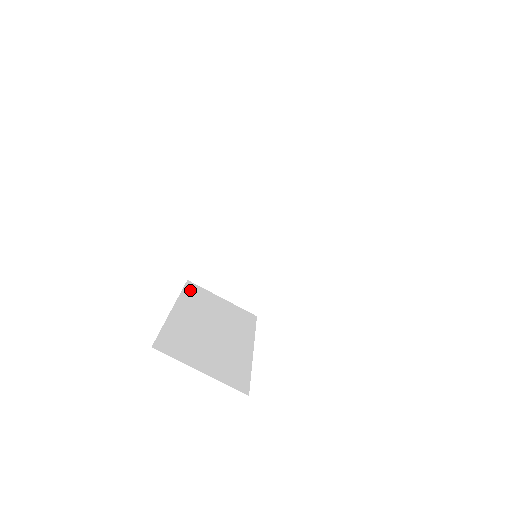
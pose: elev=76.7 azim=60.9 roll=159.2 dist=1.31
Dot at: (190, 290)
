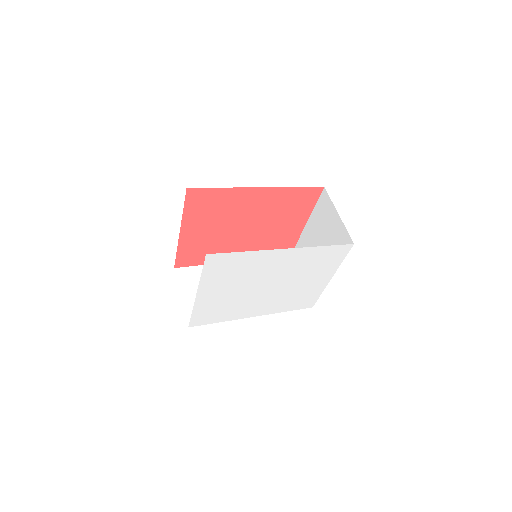
Dot at: occluded
